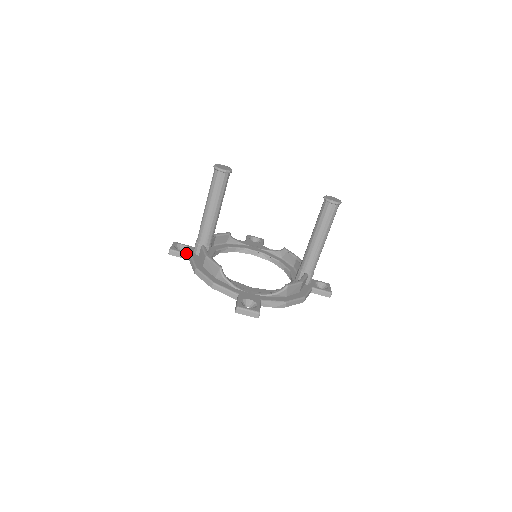
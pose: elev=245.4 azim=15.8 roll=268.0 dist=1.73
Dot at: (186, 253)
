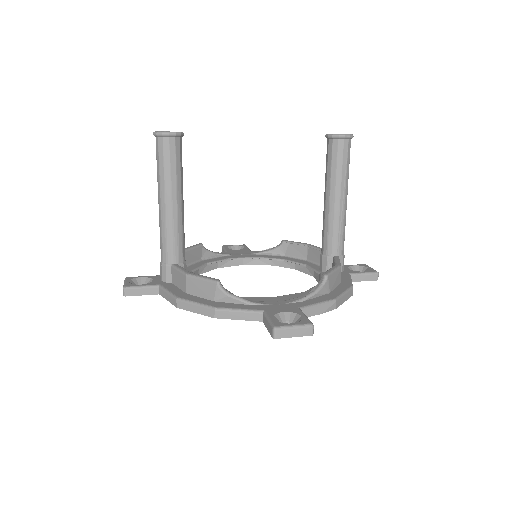
Dot at: (151, 285)
